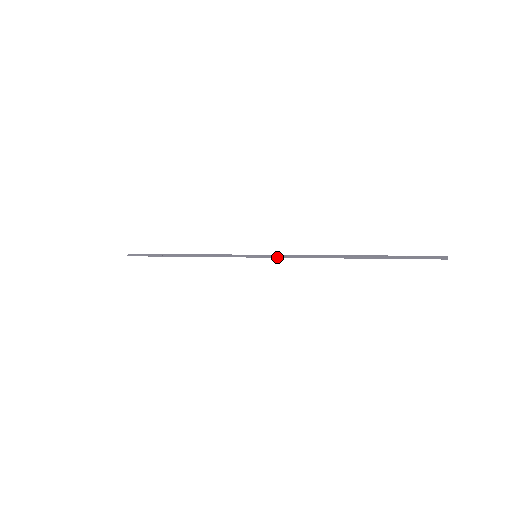
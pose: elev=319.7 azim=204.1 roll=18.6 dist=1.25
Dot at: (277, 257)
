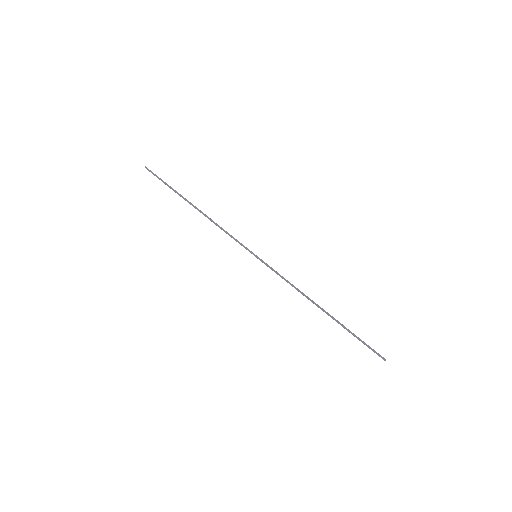
Dot at: (273, 269)
